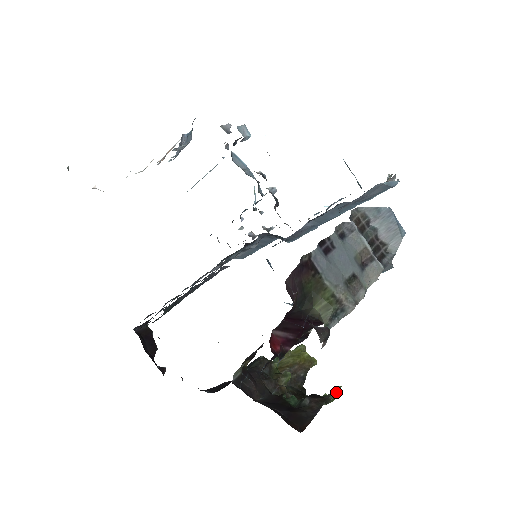
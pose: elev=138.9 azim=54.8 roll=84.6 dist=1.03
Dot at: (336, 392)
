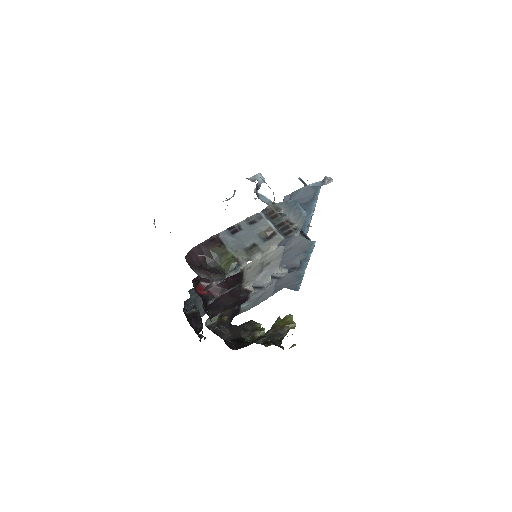
Dot at: occluded
